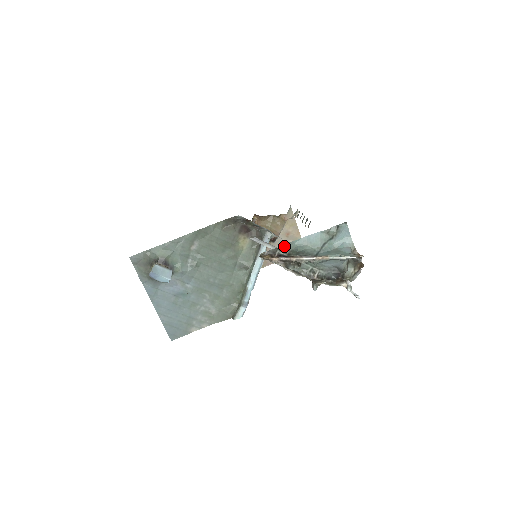
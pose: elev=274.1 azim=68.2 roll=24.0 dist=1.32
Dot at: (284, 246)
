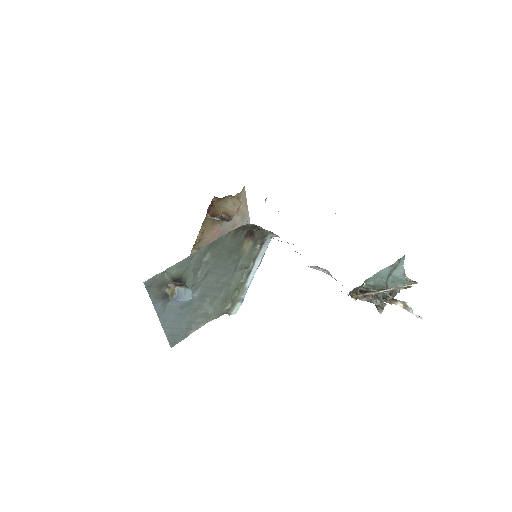
Dot at: (364, 282)
